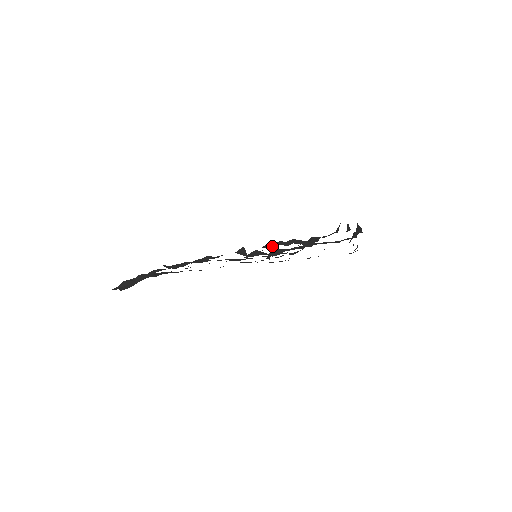
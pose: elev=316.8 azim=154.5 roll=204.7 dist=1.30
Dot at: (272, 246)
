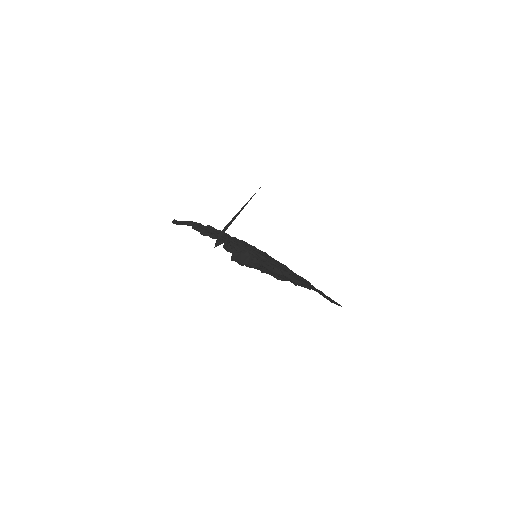
Dot at: (230, 251)
